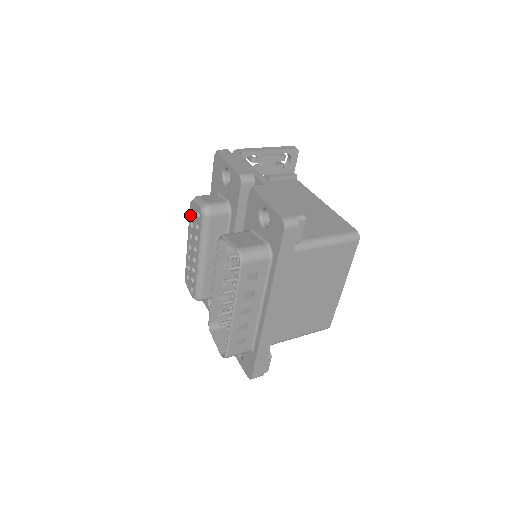
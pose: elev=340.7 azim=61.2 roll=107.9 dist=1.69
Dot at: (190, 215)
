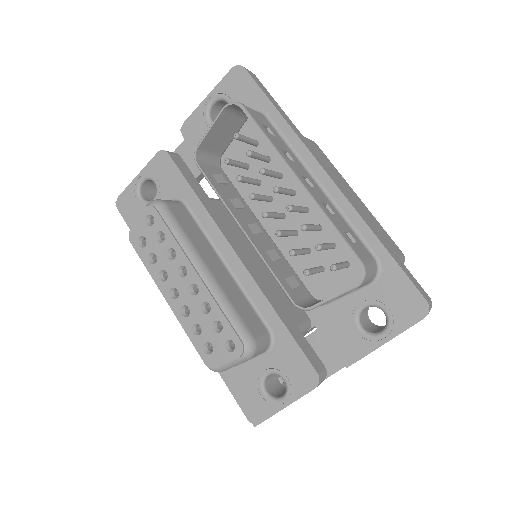
Dot at: (140, 253)
